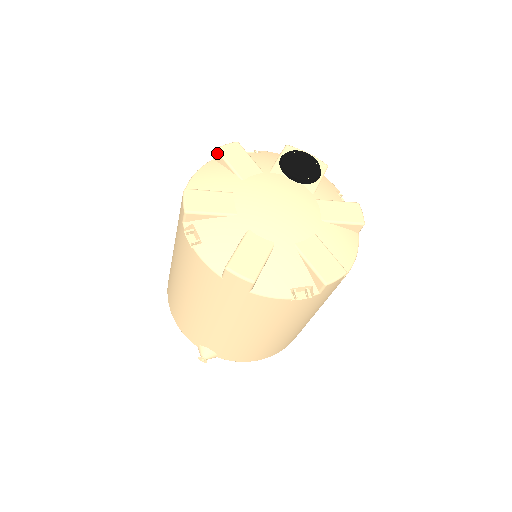
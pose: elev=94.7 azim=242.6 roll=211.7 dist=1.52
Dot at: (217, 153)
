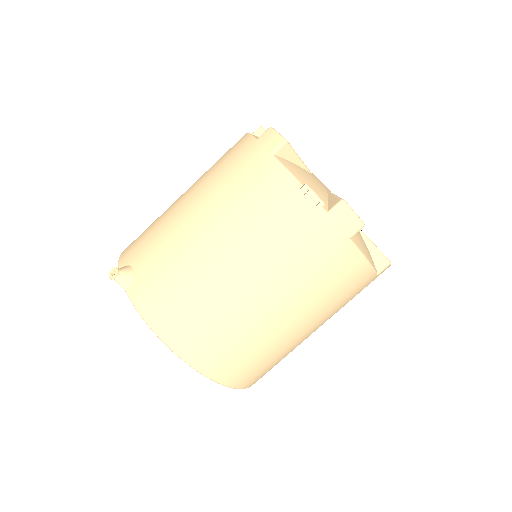
Dot at: occluded
